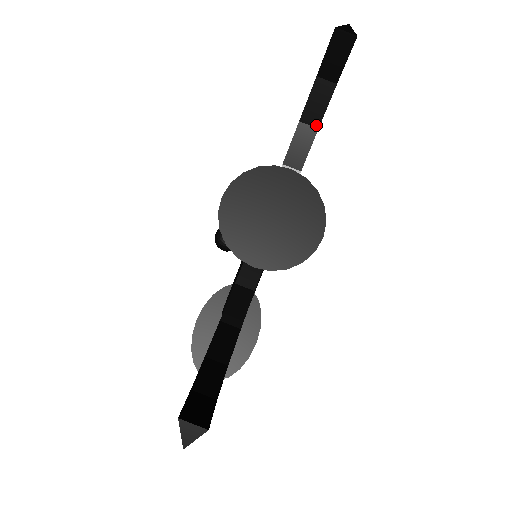
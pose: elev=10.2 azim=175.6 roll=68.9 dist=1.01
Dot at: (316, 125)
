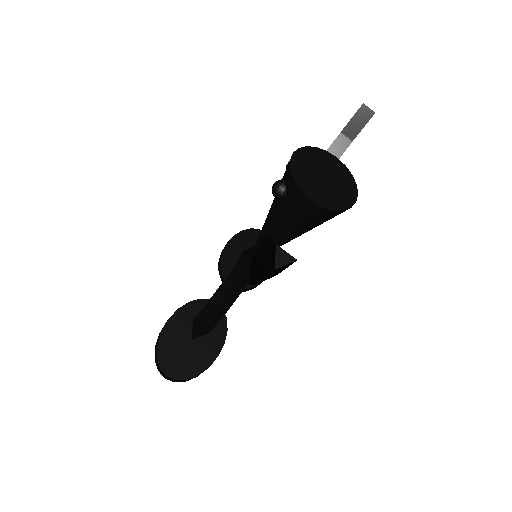
Dot at: occluded
